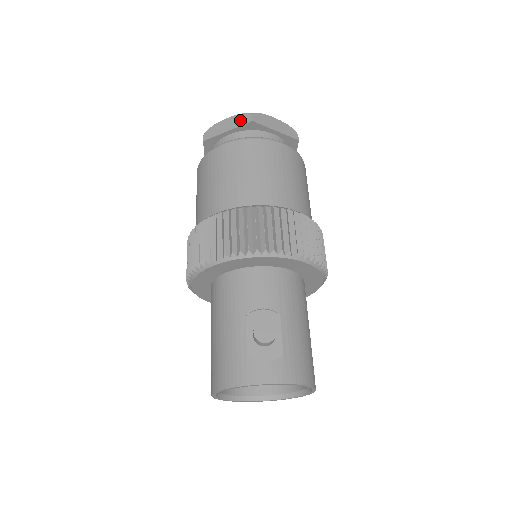
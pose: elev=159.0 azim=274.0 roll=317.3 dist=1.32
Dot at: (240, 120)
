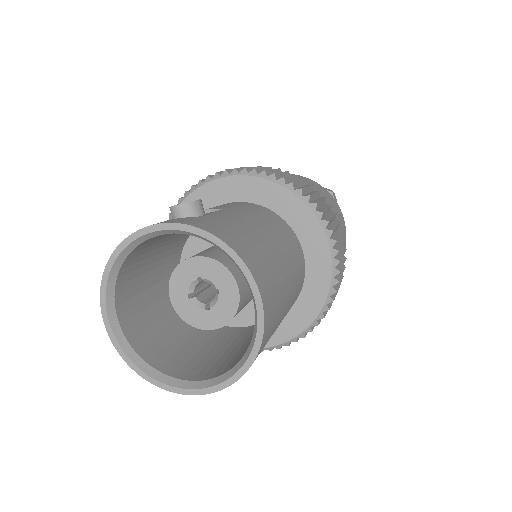
Dot at: occluded
